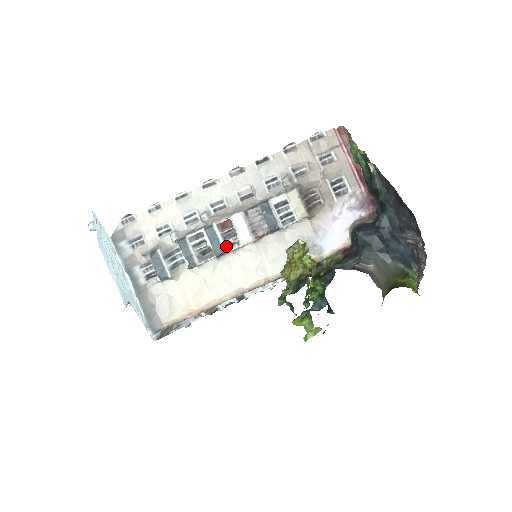
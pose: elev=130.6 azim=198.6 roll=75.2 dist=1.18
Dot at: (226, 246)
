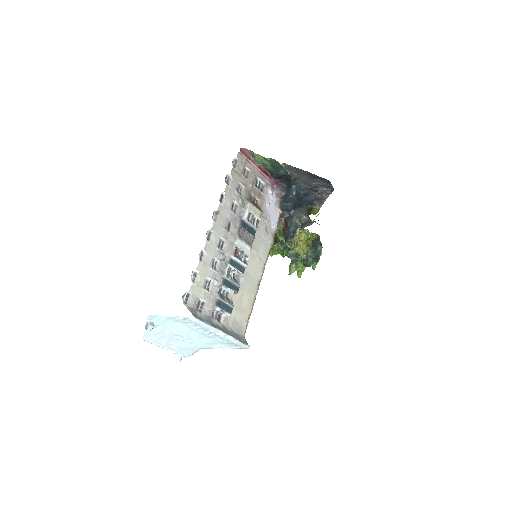
Dot at: (245, 263)
